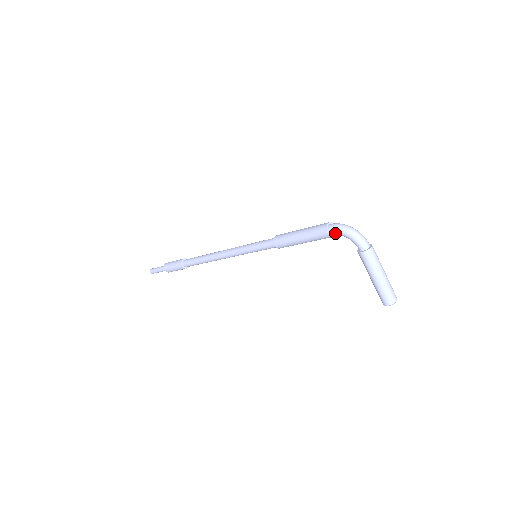
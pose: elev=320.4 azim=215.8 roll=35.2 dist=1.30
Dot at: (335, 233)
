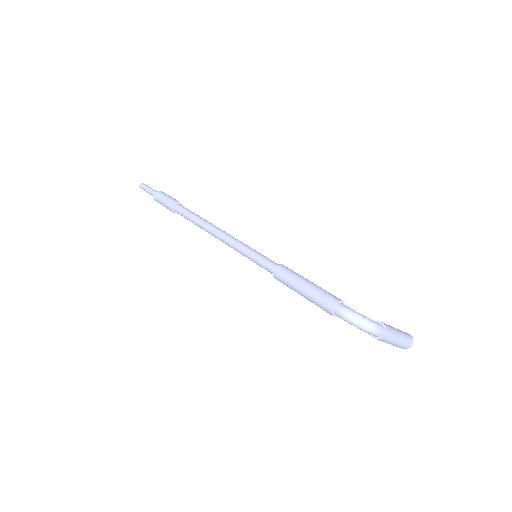
Dot at: occluded
